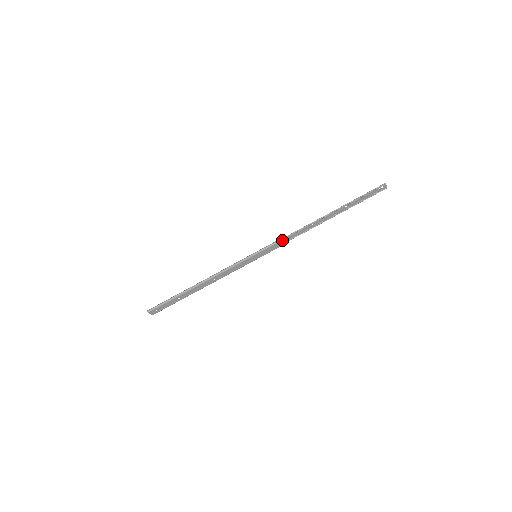
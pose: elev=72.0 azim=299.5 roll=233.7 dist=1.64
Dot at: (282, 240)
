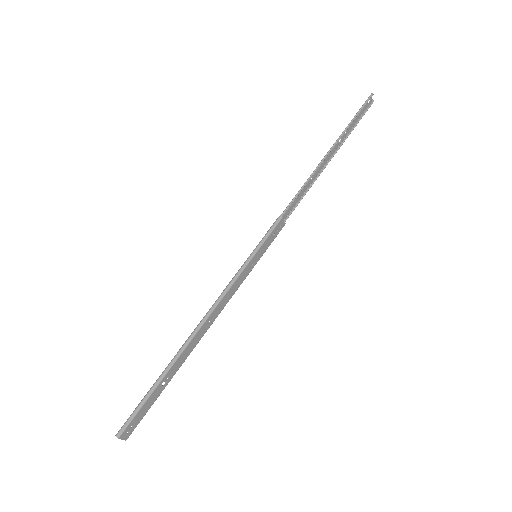
Dot at: (281, 217)
